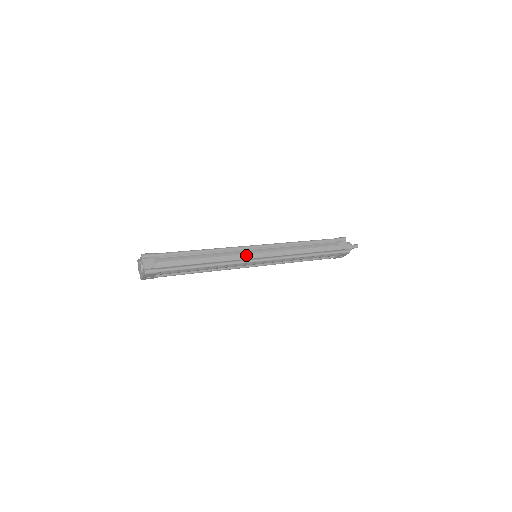
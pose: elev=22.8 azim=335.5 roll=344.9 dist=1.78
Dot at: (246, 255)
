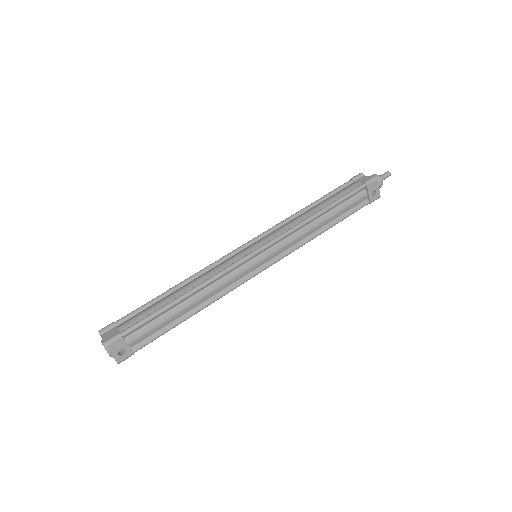
Dot at: (235, 258)
